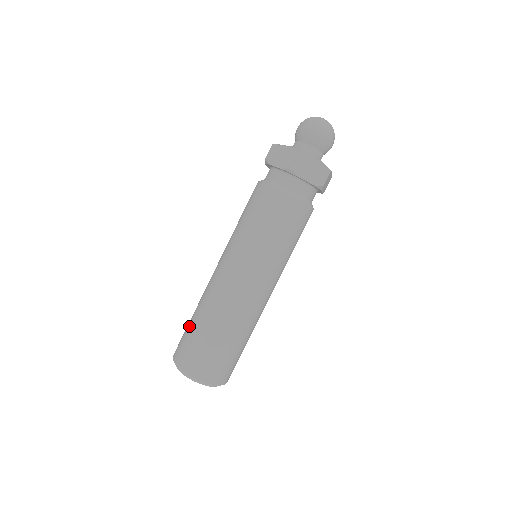
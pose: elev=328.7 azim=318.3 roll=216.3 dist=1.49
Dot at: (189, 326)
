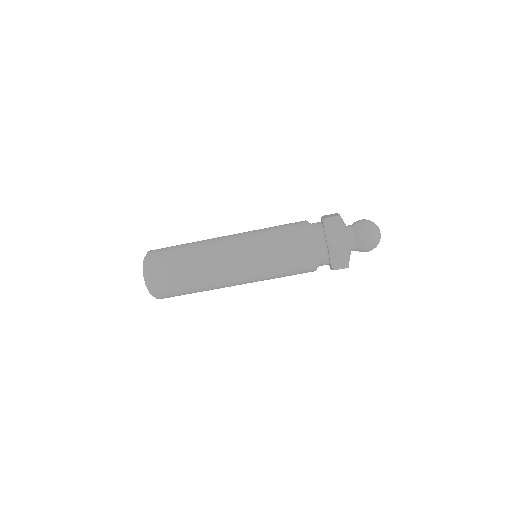
Dot at: (176, 251)
